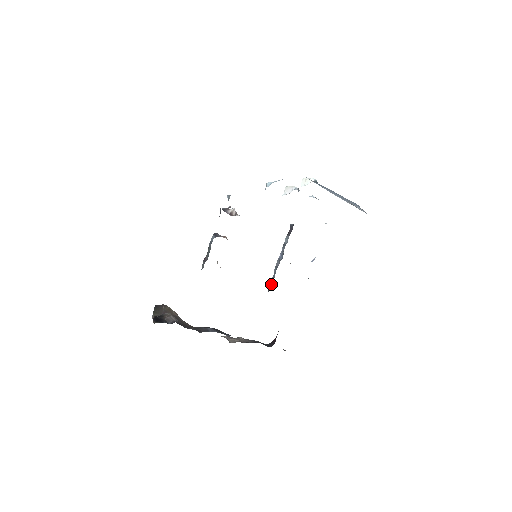
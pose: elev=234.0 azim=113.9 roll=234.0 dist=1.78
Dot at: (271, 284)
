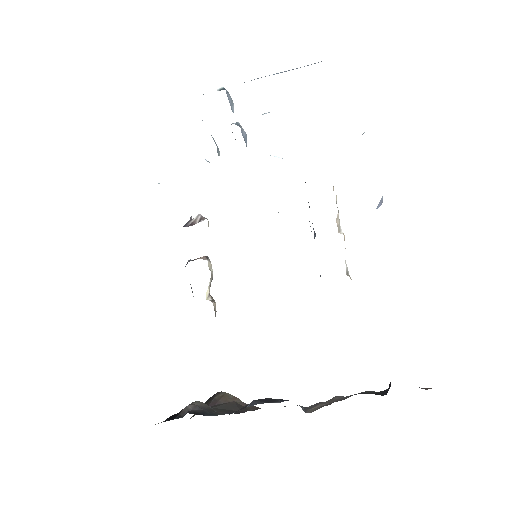
Dot at: occluded
